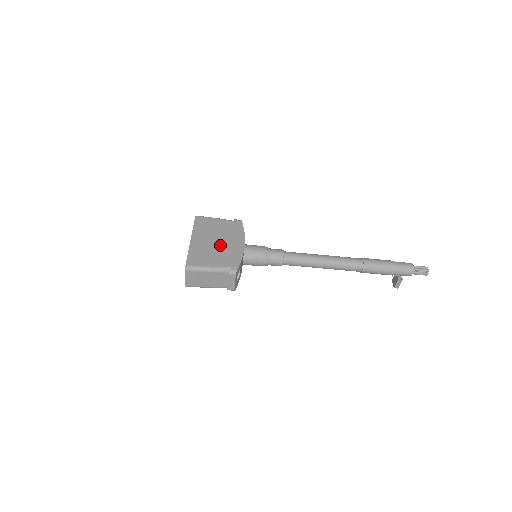
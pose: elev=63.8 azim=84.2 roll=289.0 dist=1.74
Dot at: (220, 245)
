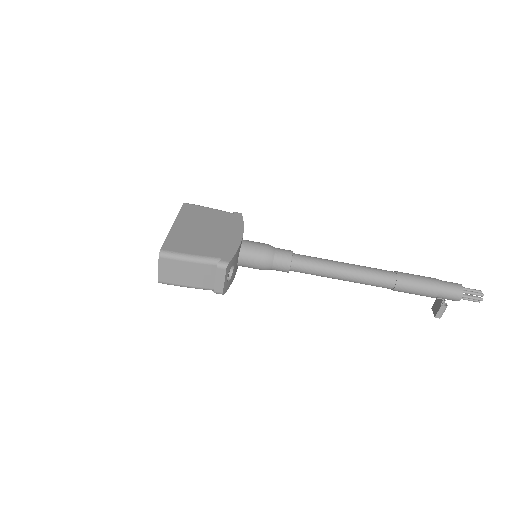
Dot at: (210, 234)
